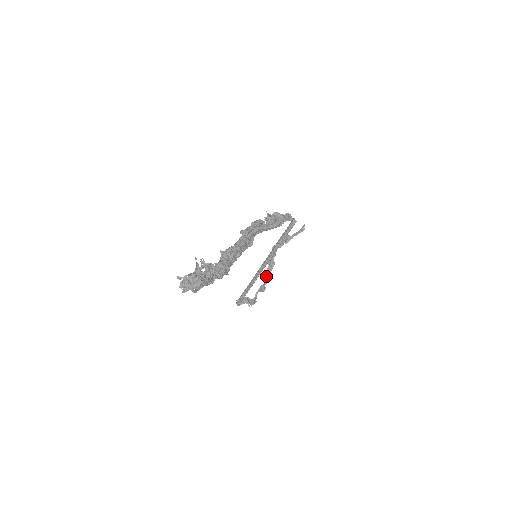
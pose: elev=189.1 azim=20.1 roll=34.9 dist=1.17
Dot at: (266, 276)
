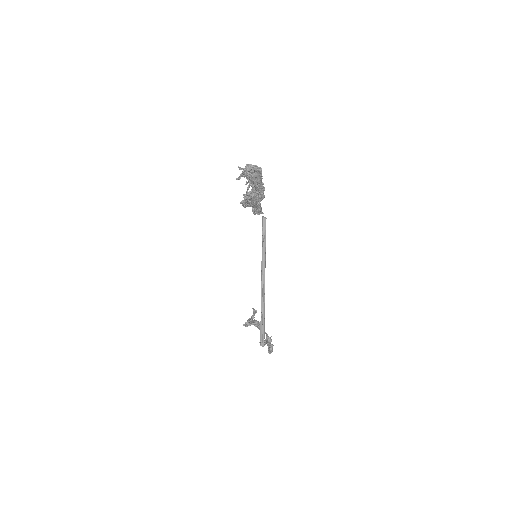
Dot at: occluded
